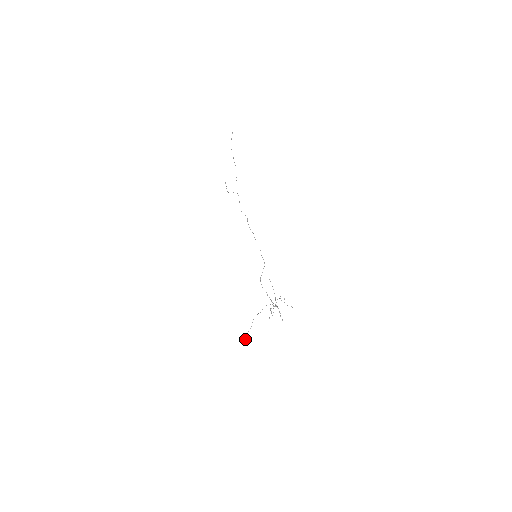
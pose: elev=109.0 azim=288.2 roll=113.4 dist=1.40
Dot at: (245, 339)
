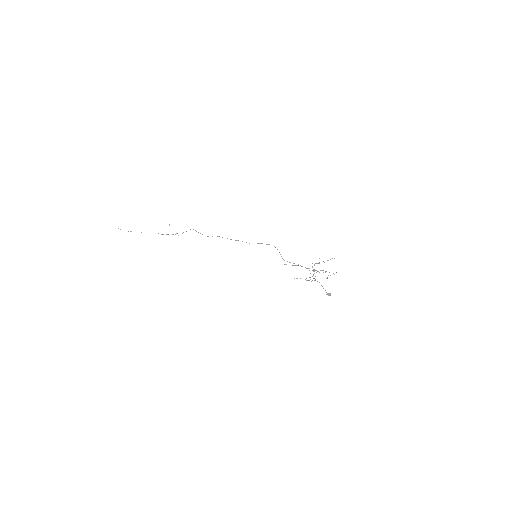
Dot at: occluded
